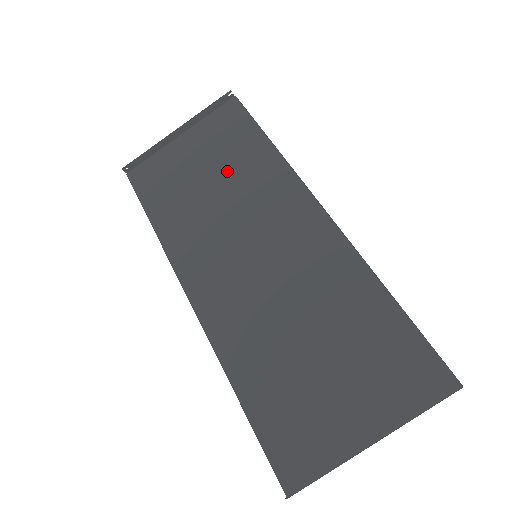
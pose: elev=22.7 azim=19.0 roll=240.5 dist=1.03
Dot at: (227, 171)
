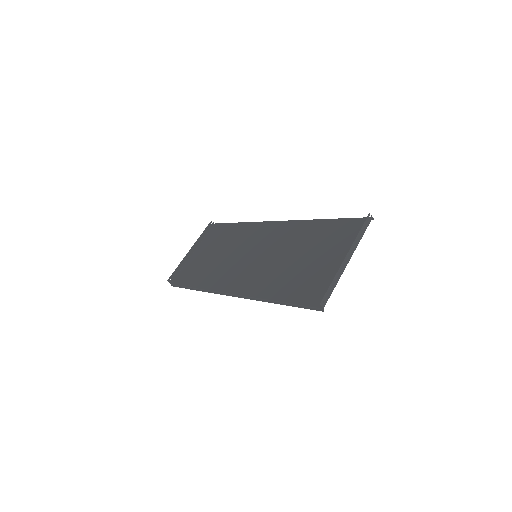
Dot at: (225, 245)
